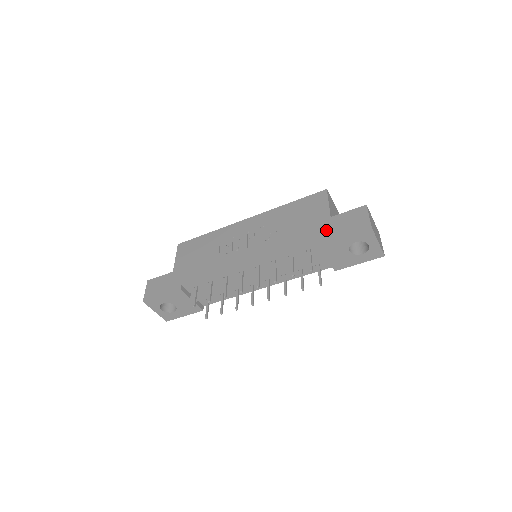
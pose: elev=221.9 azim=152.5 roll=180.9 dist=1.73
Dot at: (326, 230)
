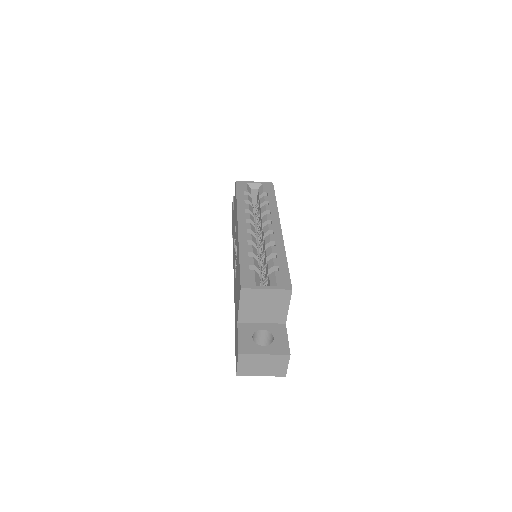
Dot at: occluded
